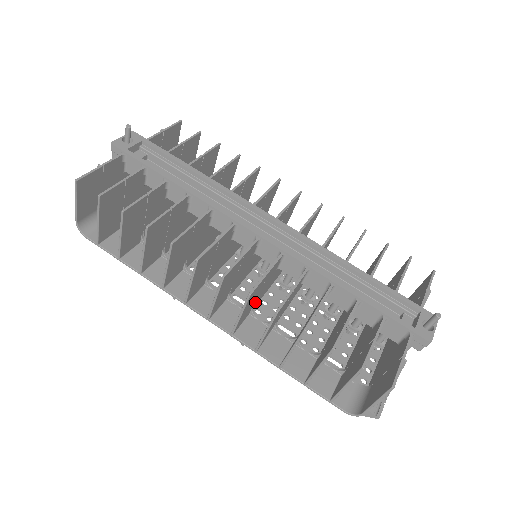
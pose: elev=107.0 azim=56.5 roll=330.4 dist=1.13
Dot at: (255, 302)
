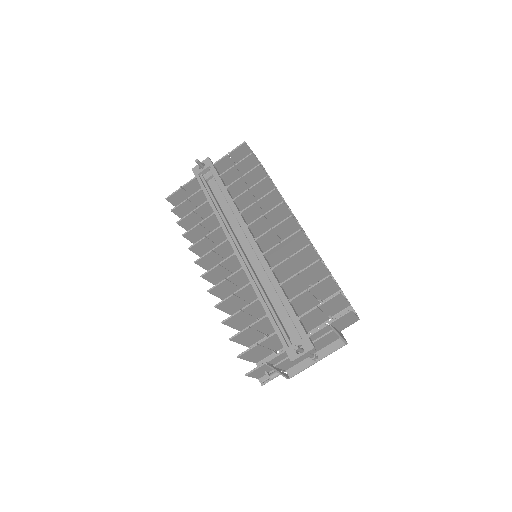
Dot at: occluded
